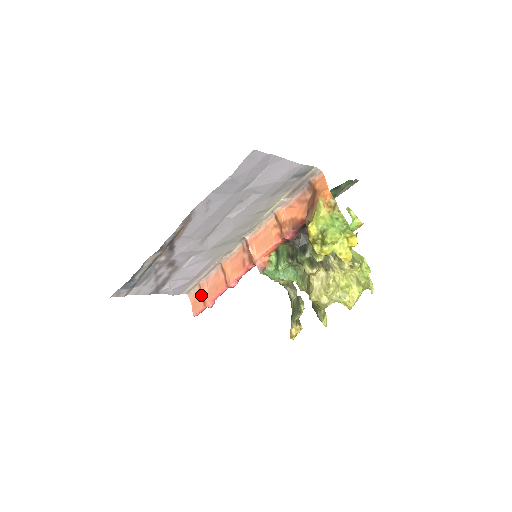
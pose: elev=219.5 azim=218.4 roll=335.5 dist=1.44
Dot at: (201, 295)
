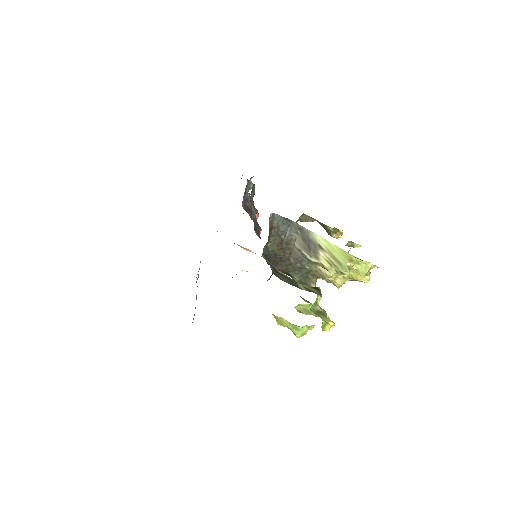
Dot at: occluded
